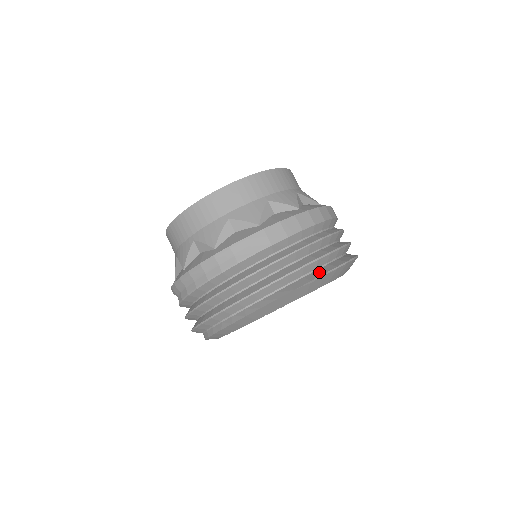
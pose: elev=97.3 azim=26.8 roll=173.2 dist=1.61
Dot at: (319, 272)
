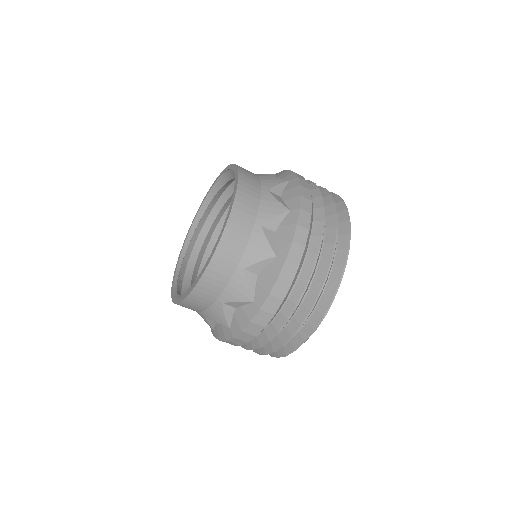
Dot at: (300, 338)
